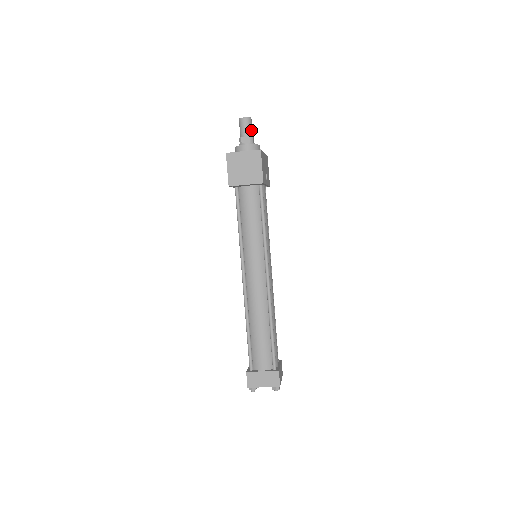
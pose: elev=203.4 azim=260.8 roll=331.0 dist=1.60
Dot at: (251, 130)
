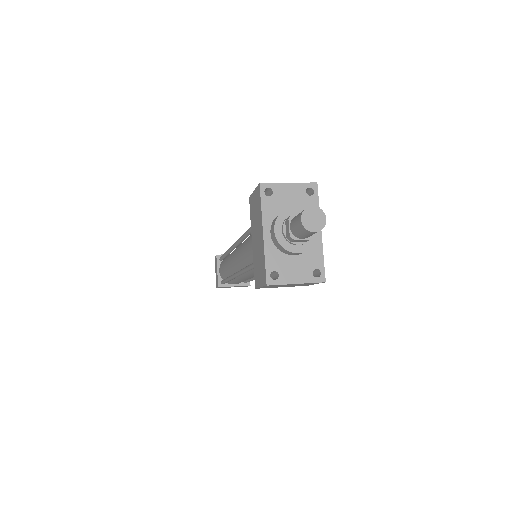
Dot at: occluded
